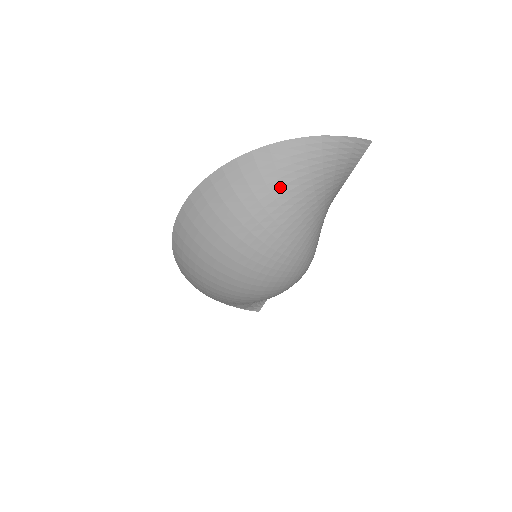
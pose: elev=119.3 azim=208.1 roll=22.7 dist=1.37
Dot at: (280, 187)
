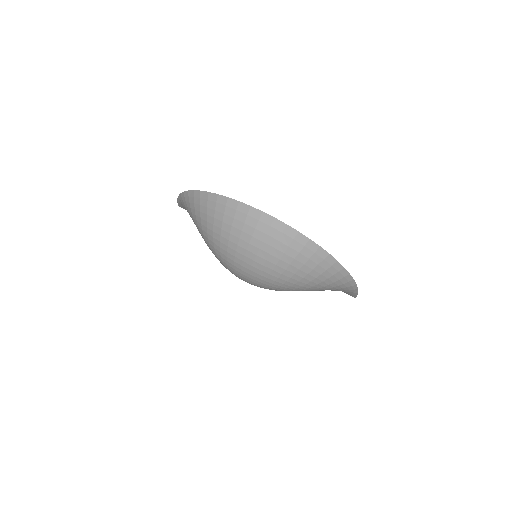
Dot at: (322, 286)
